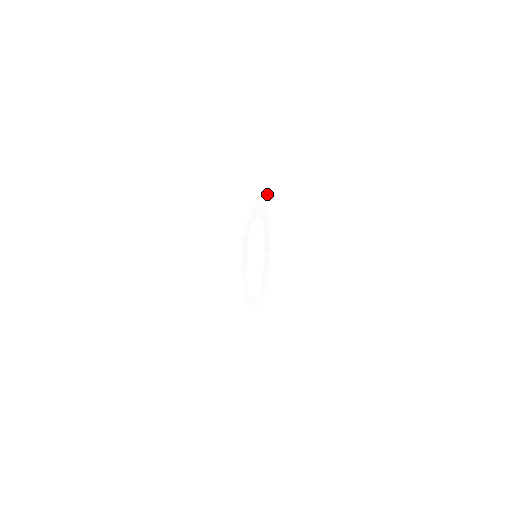
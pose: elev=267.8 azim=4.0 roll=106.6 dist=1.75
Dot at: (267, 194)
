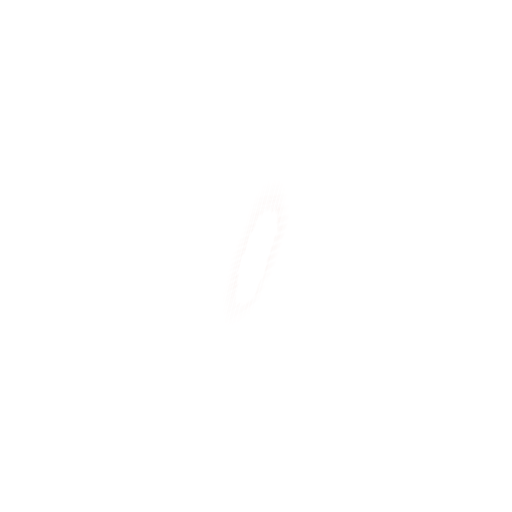
Dot at: (263, 182)
